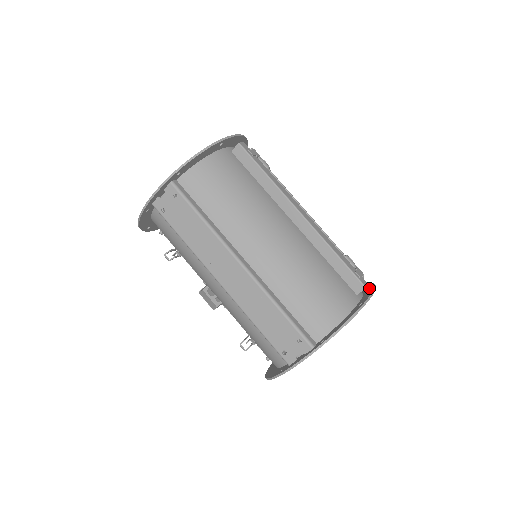
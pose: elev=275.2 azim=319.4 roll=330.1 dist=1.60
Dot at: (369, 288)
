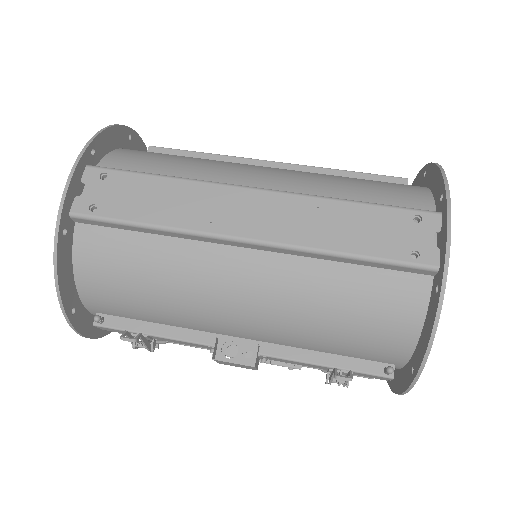
Dot at: occluded
